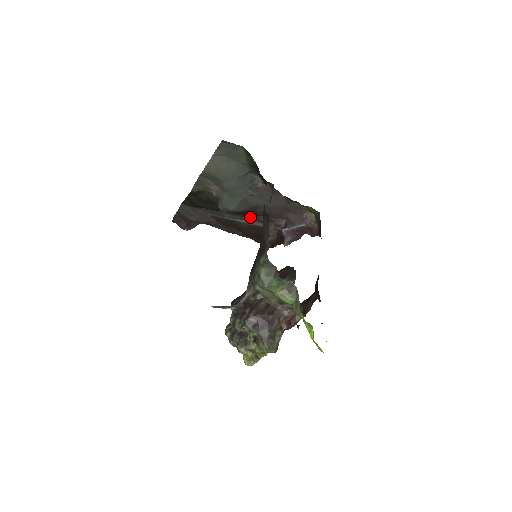
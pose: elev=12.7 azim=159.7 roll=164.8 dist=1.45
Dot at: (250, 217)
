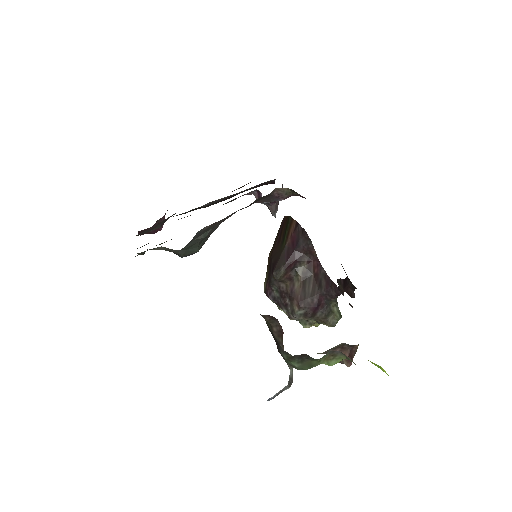
Dot at: occluded
